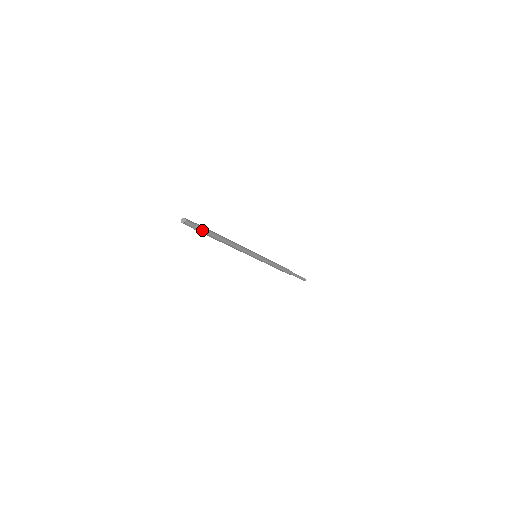
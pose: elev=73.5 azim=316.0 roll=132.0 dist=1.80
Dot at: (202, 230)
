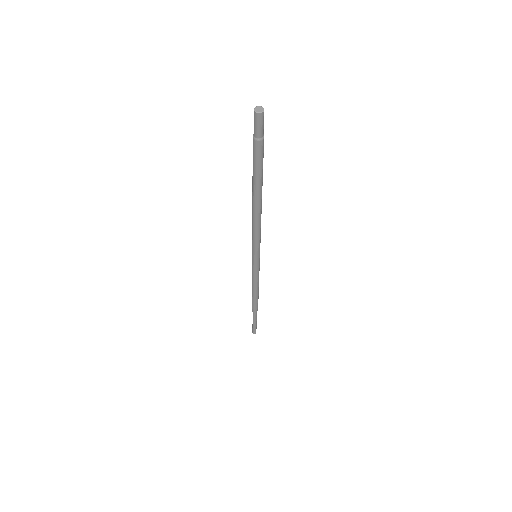
Dot at: (259, 152)
